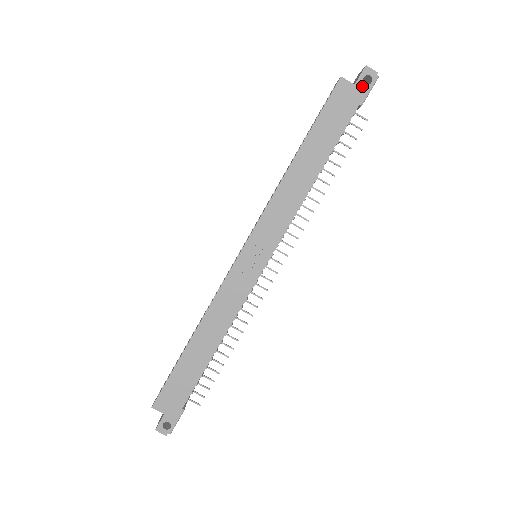
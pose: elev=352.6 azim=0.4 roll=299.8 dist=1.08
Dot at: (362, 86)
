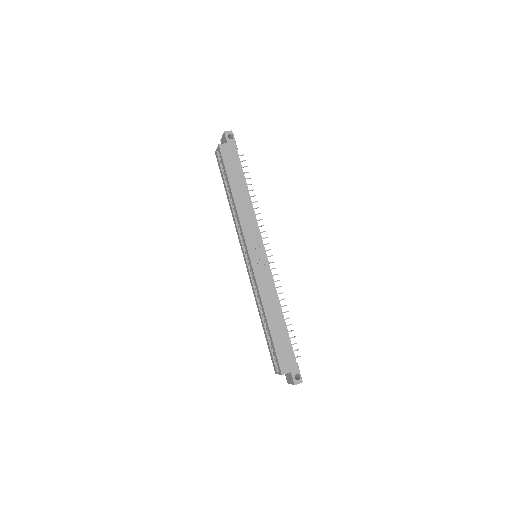
Dot at: (231, 141)
